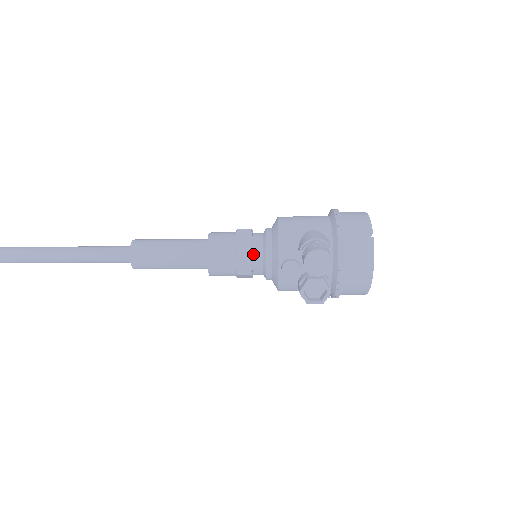
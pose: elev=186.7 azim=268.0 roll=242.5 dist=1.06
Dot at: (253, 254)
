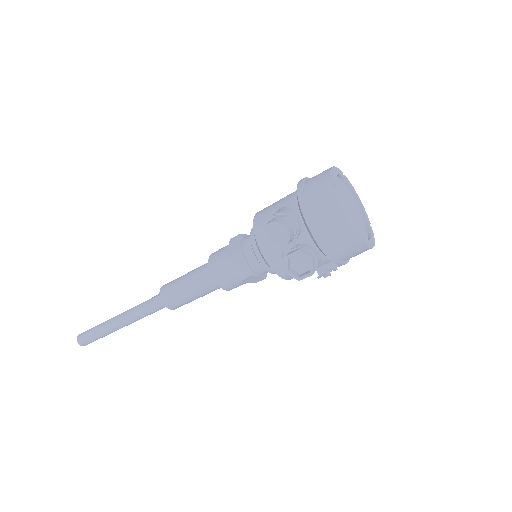
Dot at: (245, 255)
